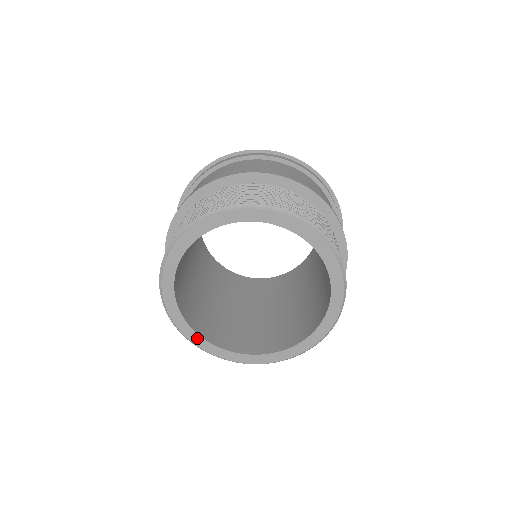
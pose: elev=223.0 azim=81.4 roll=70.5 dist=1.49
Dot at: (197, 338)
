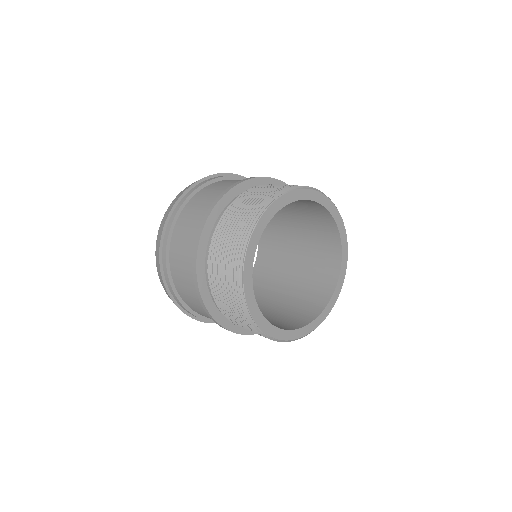
Dot at: (250, 287)
